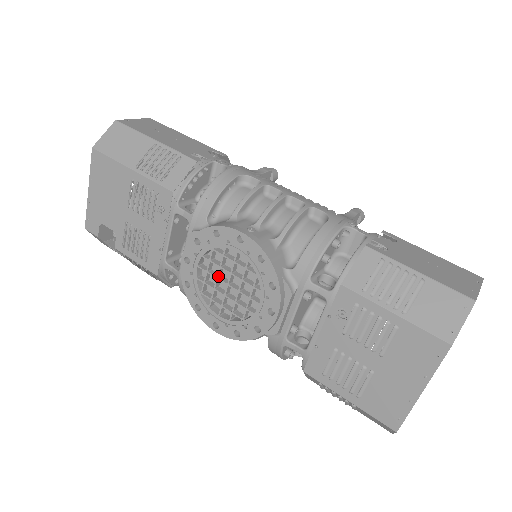
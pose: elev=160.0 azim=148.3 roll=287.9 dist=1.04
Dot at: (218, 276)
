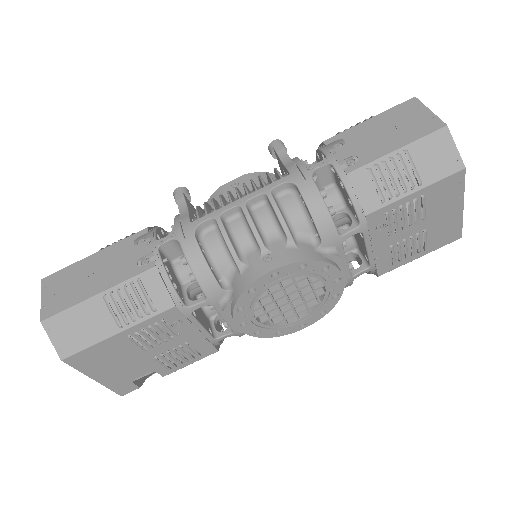
Dot at: (277, 306)
